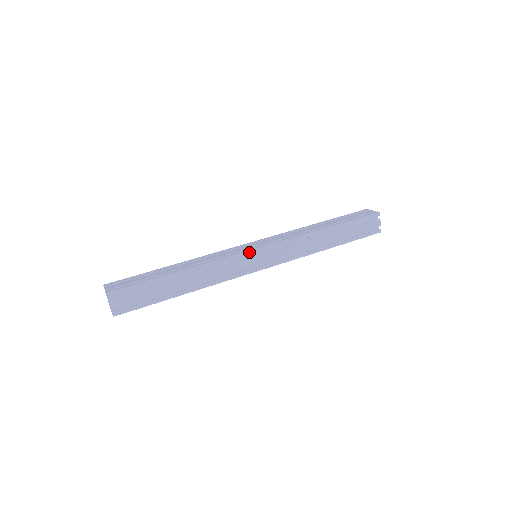
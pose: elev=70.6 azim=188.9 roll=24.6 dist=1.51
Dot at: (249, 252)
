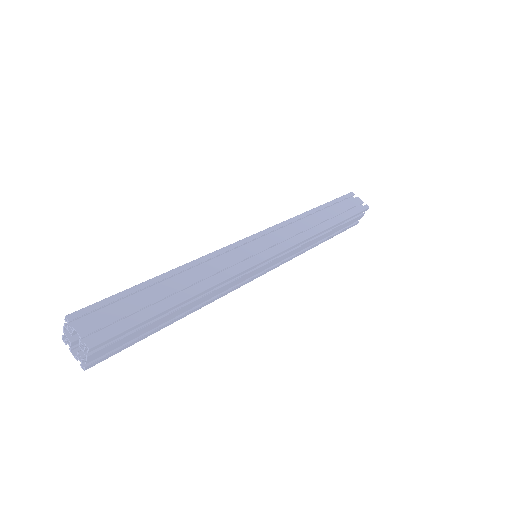
Dot at: (242, 241)
